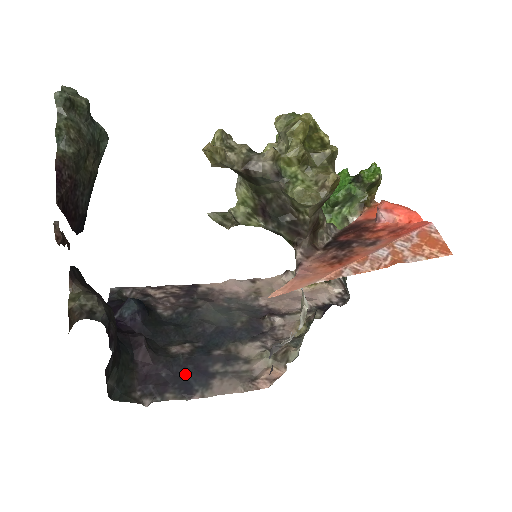
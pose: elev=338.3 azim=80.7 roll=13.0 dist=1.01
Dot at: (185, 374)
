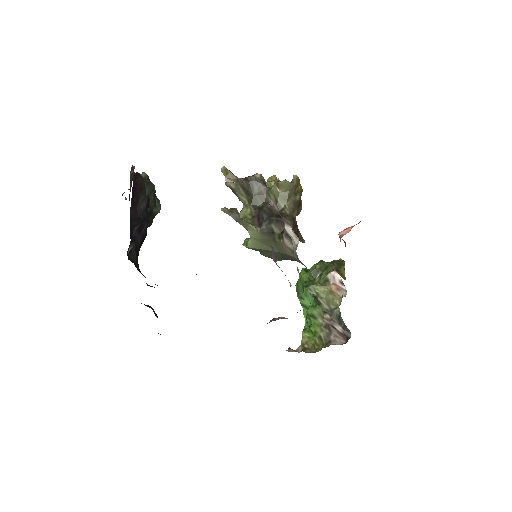
Dot at: occluded
